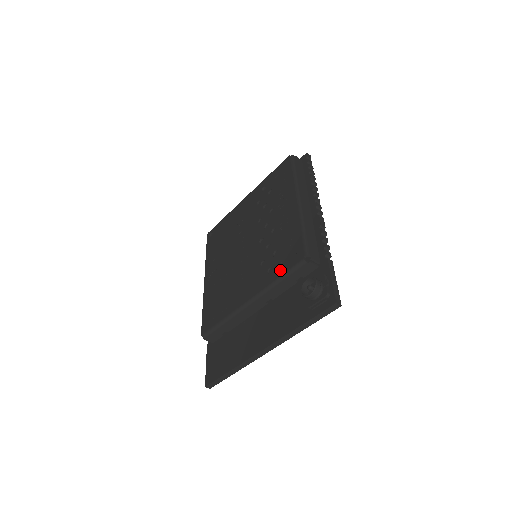
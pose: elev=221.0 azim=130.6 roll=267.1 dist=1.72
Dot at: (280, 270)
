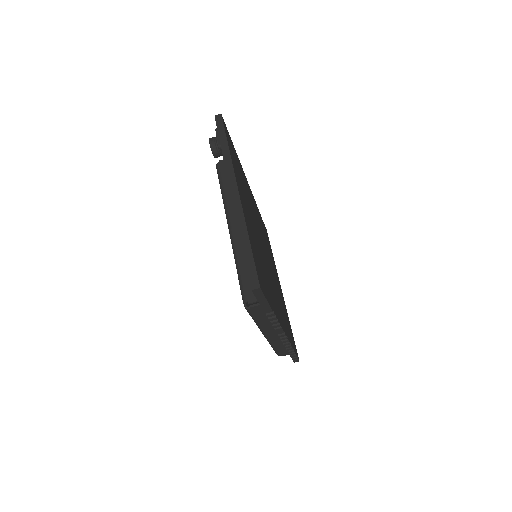
Dot at: occluded
